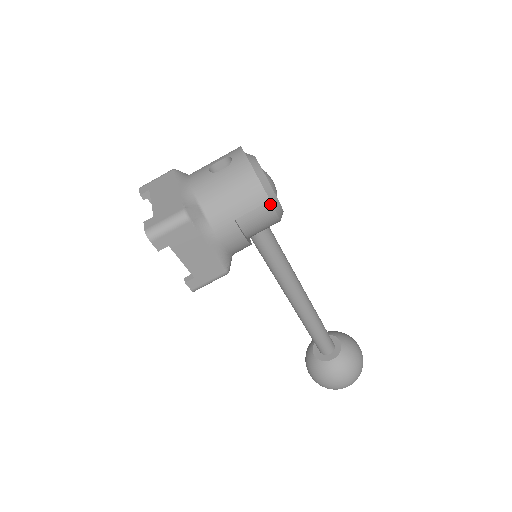
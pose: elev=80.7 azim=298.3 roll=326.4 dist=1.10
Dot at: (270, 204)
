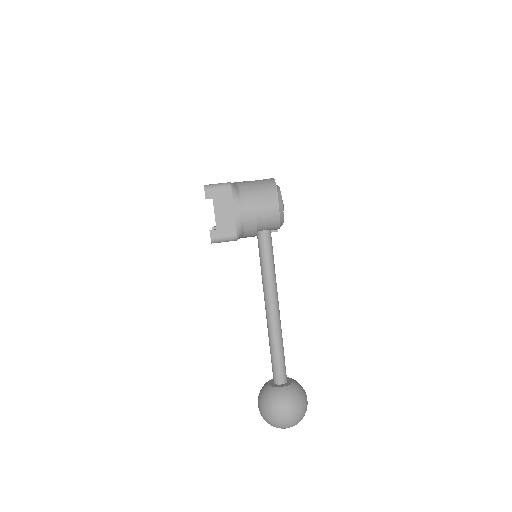
Dot at: (278, 203)
